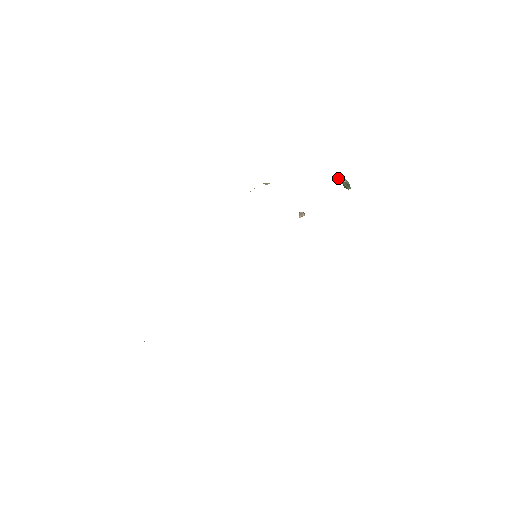
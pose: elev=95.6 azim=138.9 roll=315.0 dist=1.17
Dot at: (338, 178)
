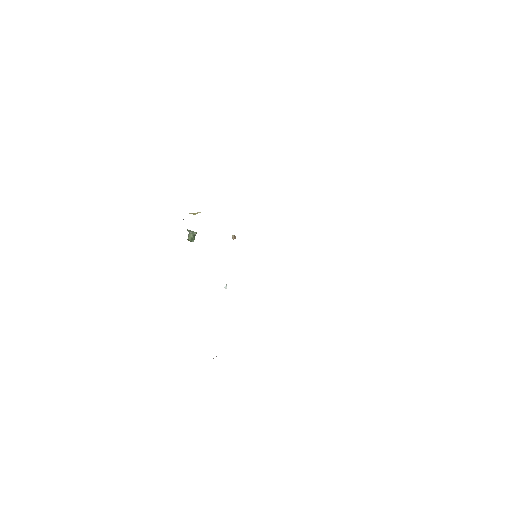
Dot at: (188, 231)
